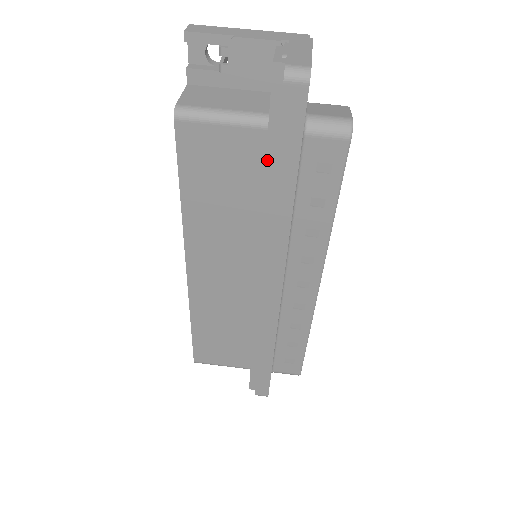
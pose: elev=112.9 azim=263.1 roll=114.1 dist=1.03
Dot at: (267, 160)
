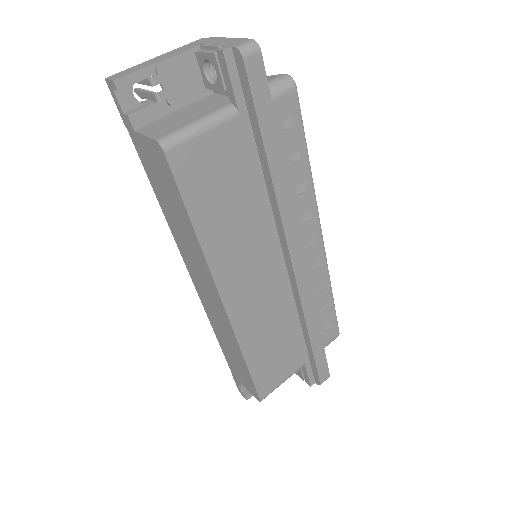
Dot at: (248, 144)
